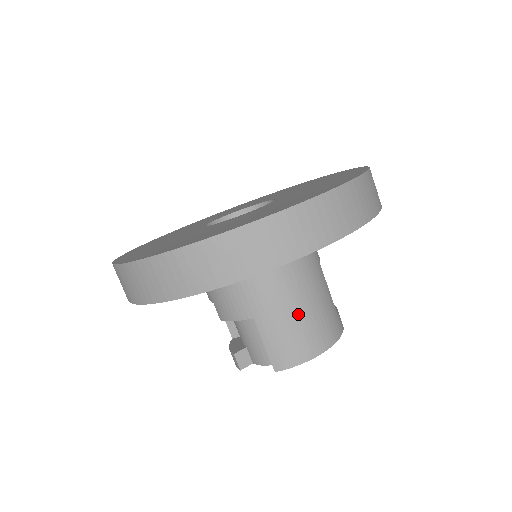
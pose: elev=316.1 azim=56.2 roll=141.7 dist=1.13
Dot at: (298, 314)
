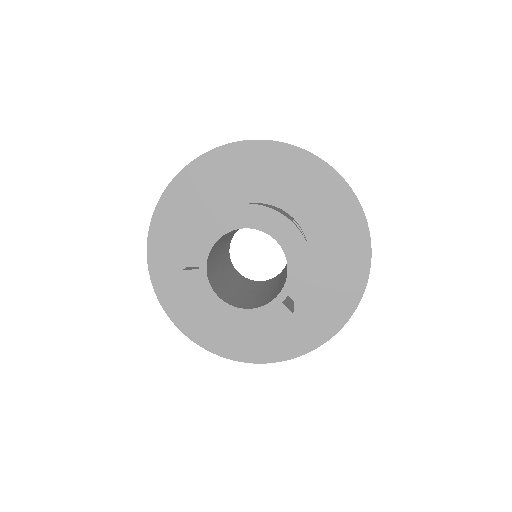
Dot at: occluded
